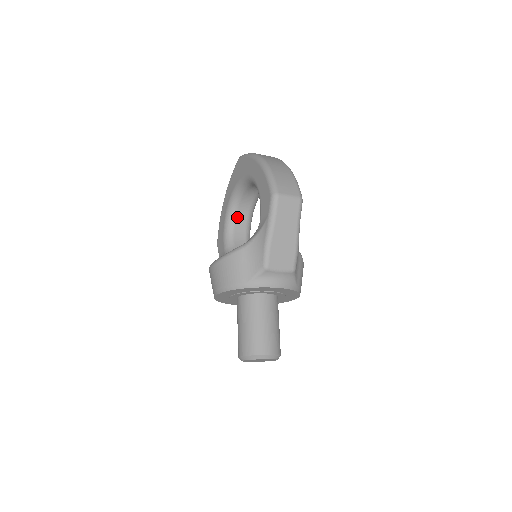
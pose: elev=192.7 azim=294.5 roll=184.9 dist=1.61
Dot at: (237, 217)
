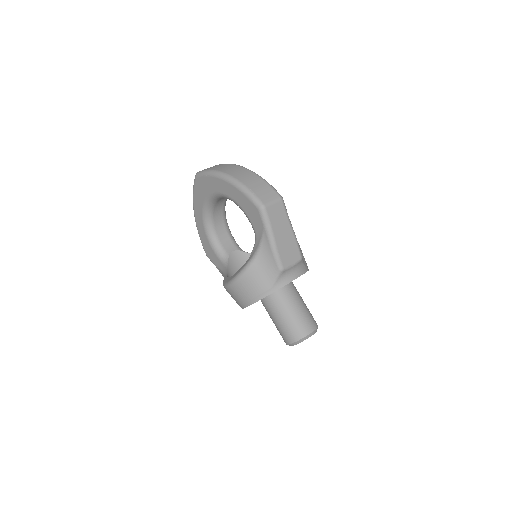
Dot at: (216, 226)
